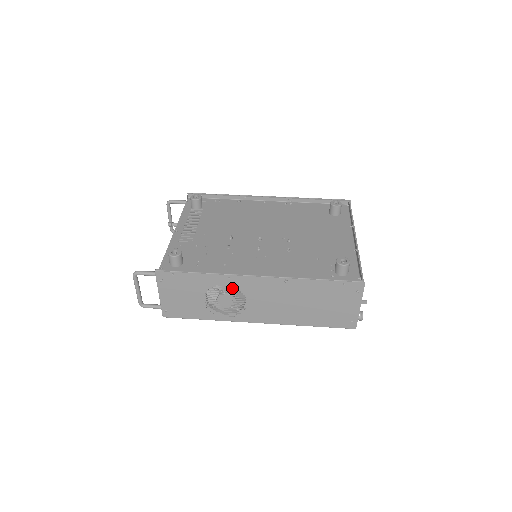
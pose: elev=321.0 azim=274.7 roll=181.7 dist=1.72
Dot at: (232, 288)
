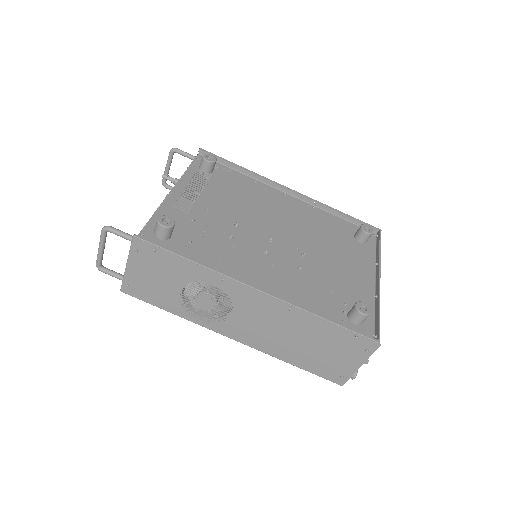
Dot at: occluded
